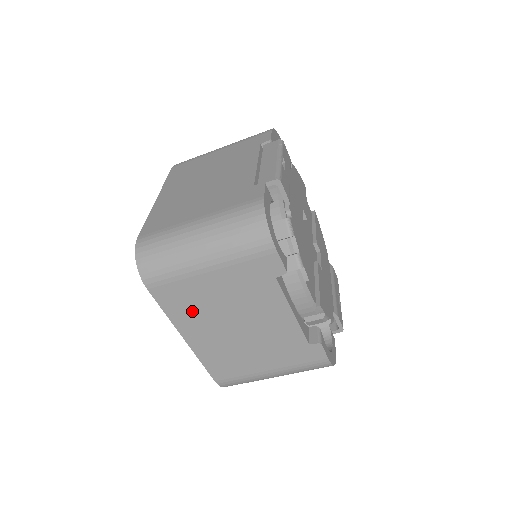
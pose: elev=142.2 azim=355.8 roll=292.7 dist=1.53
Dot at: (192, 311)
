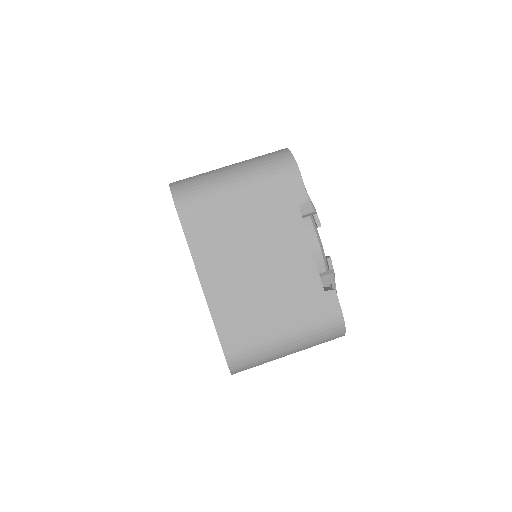
Dot at: (216, 245)
